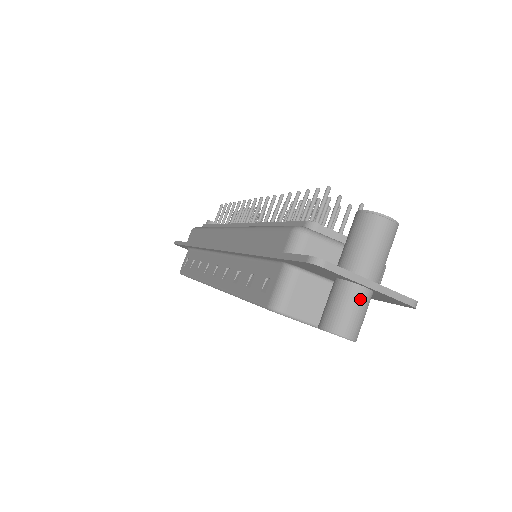
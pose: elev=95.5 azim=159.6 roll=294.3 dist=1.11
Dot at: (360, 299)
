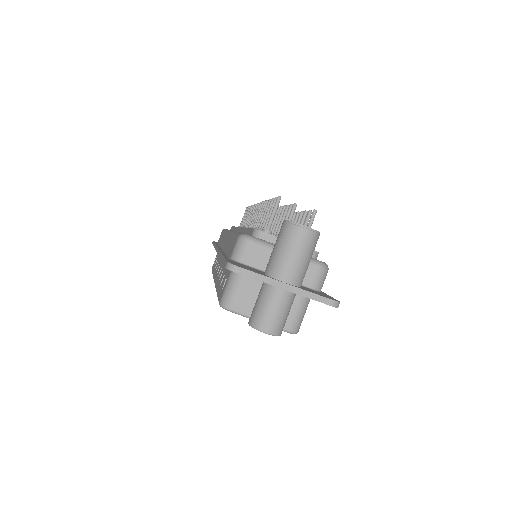
Dot at: (278, 299)
